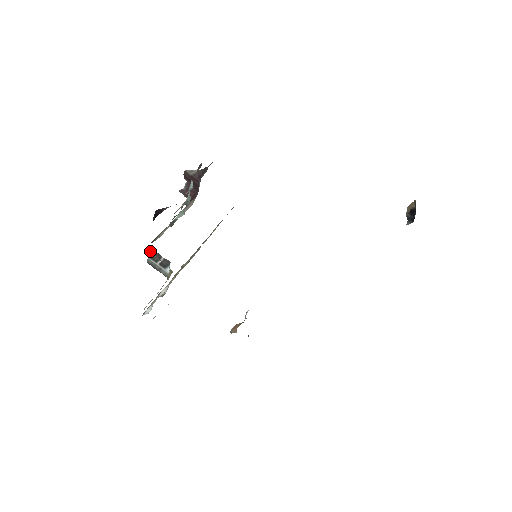
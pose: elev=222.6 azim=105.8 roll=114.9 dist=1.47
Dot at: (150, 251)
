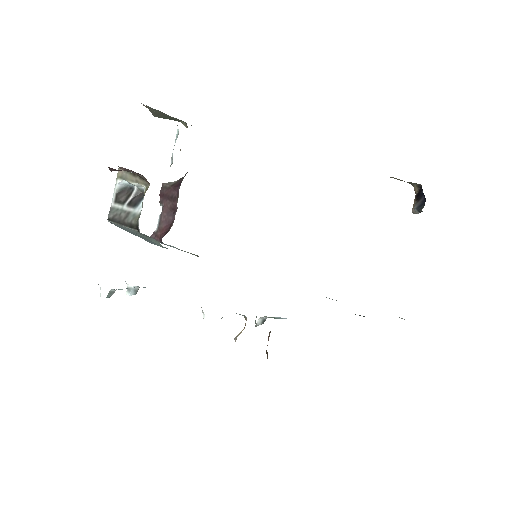
Dot at: occluded
